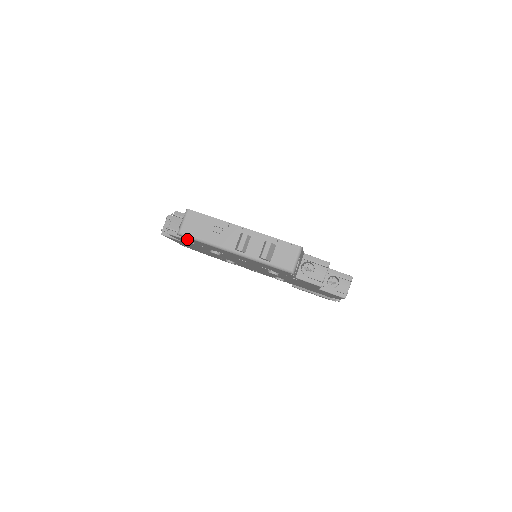
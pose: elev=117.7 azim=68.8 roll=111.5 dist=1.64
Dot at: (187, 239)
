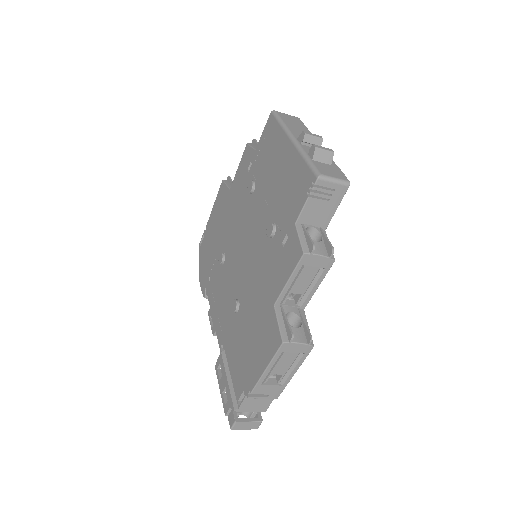
Dot at: (263, 137)
